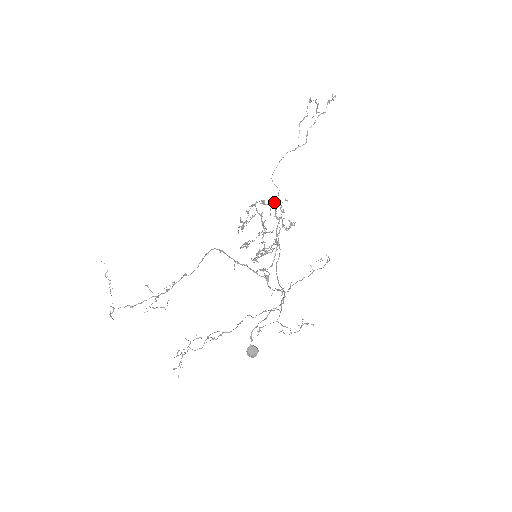
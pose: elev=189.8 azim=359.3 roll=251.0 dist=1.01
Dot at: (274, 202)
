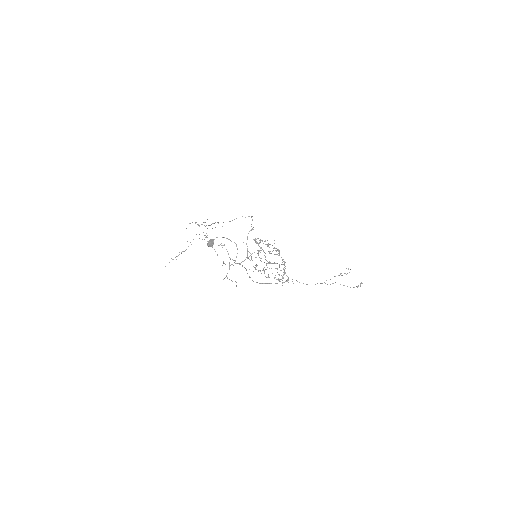
Dot at: (288, 277)
